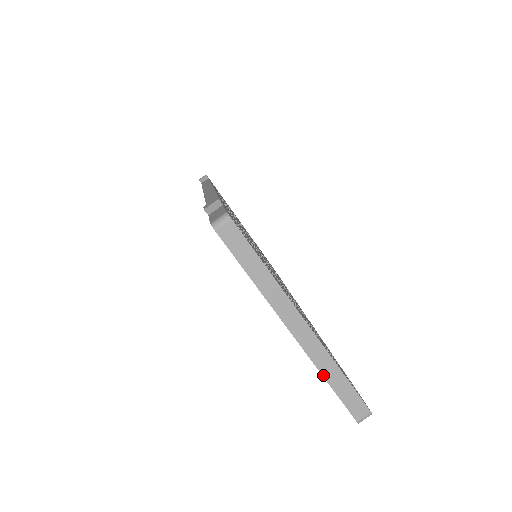
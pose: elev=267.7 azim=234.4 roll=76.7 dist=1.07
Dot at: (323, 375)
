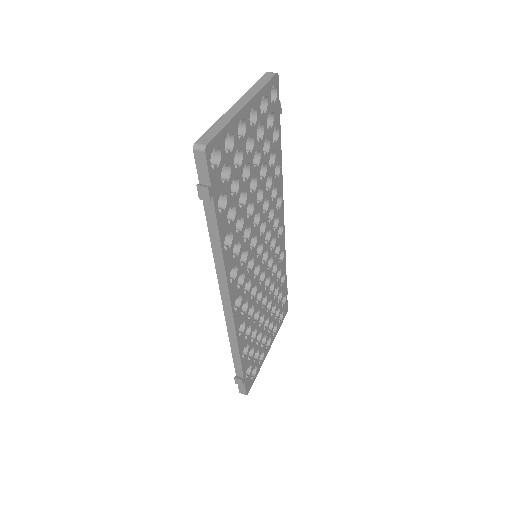
Dot at: (218, 120)
